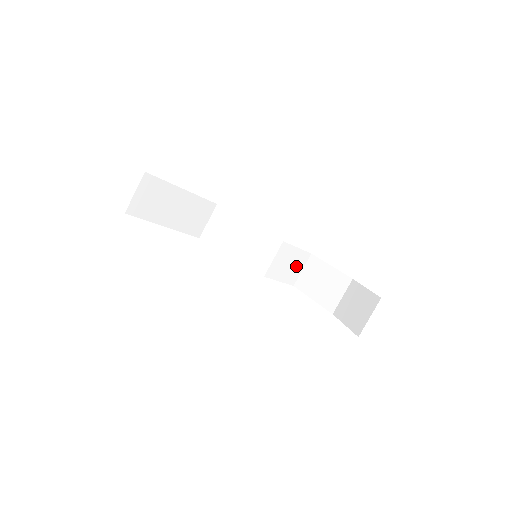
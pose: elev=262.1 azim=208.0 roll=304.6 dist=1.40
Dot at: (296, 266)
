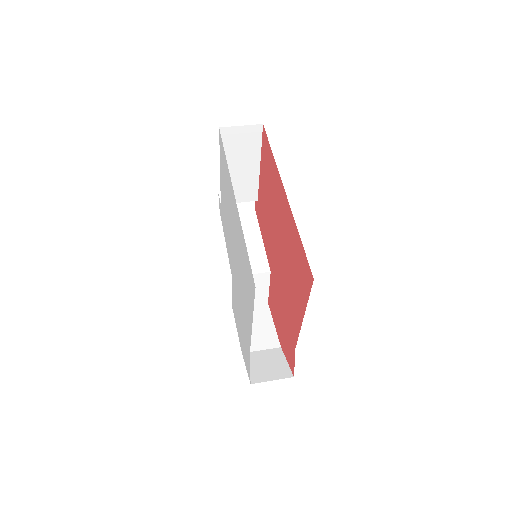
Dot at: occluded
